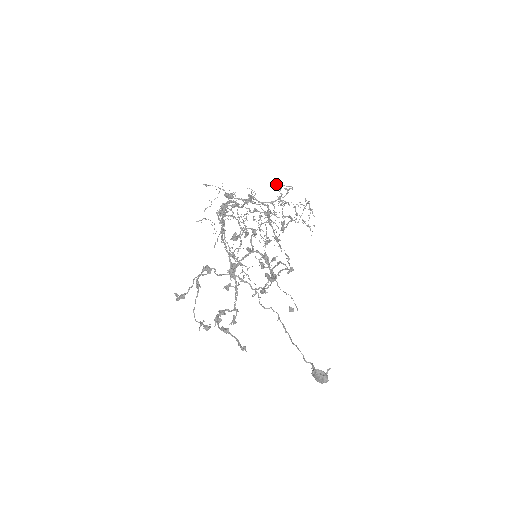
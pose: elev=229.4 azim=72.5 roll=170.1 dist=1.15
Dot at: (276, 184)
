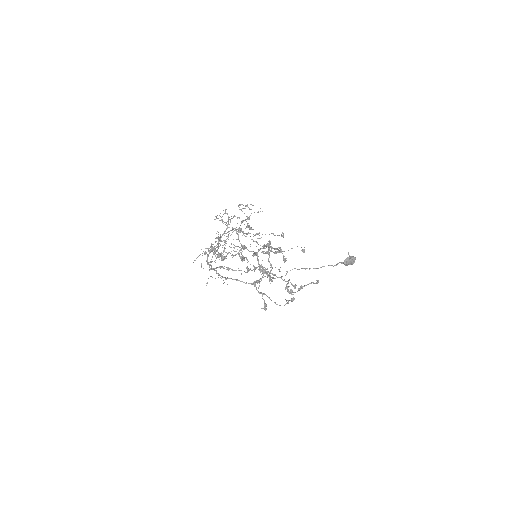
Dot at: (214, 219)
